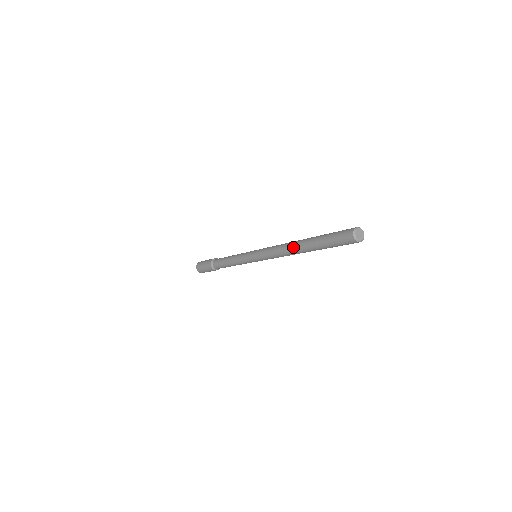
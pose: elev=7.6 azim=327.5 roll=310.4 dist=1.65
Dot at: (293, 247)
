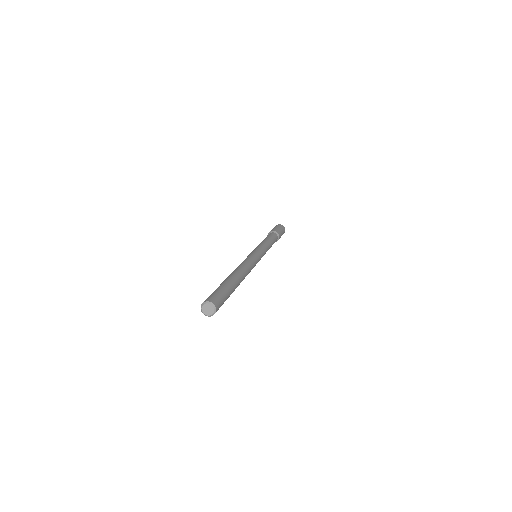
Dot at: occluded
